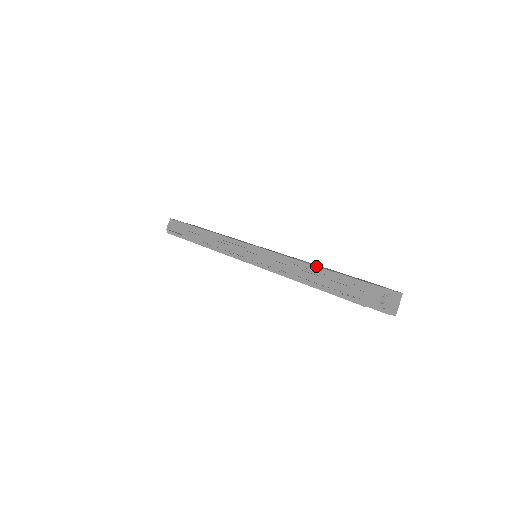
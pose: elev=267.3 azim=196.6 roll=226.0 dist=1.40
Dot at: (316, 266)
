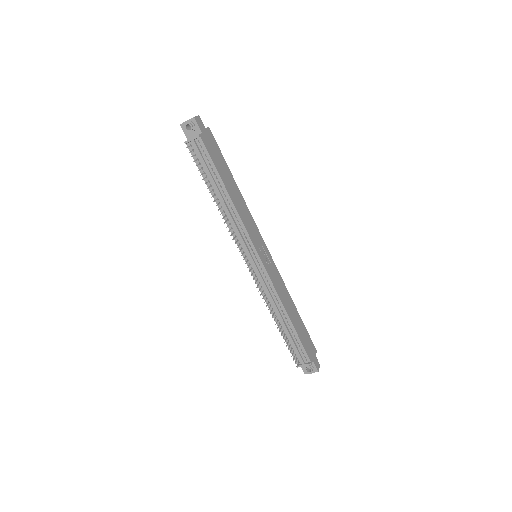
Dot at: (292, 324)
